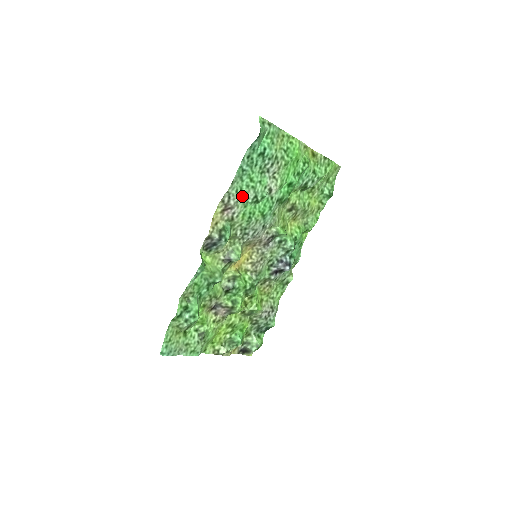
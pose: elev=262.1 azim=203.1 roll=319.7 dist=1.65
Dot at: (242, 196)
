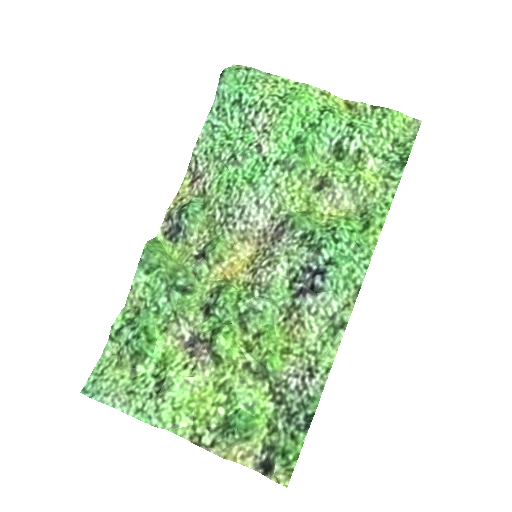
Dot at: (215, 159)
